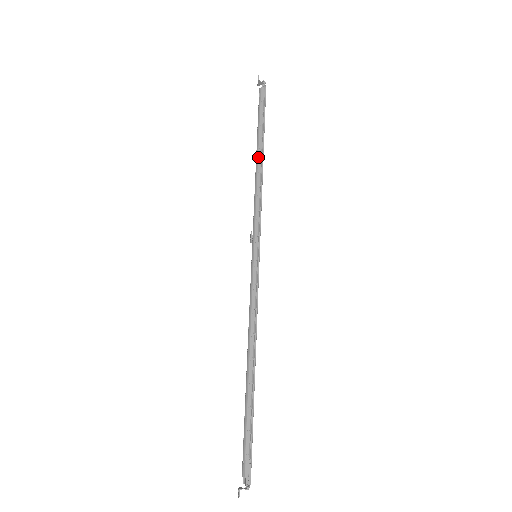
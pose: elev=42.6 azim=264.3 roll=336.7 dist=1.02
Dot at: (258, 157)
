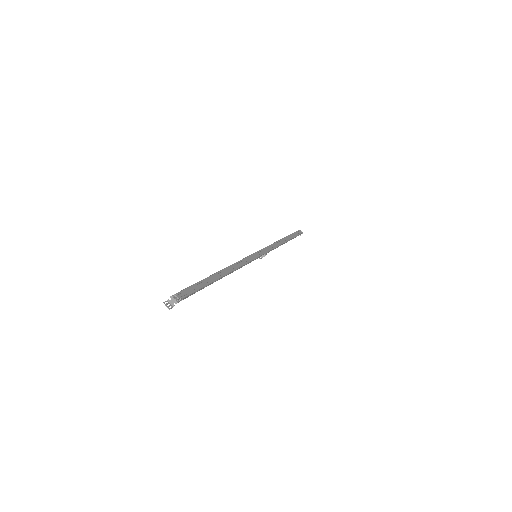
Dot at: occluded
